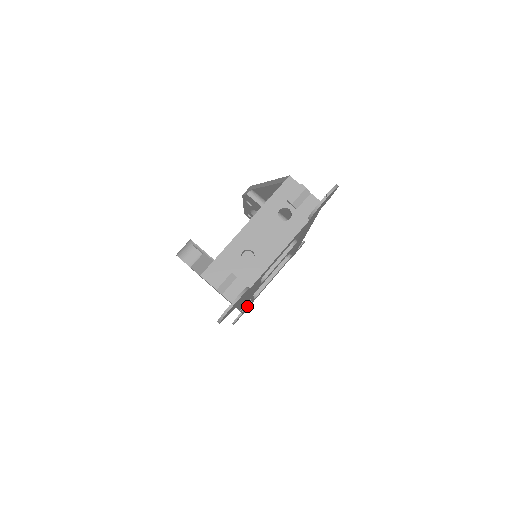
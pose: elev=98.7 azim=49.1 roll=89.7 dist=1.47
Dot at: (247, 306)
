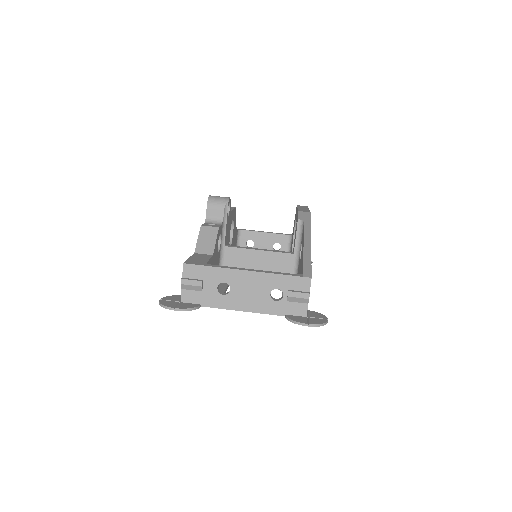
Dot at: occluded
